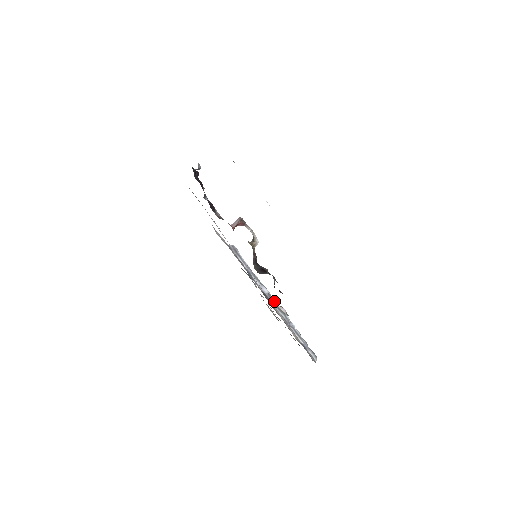
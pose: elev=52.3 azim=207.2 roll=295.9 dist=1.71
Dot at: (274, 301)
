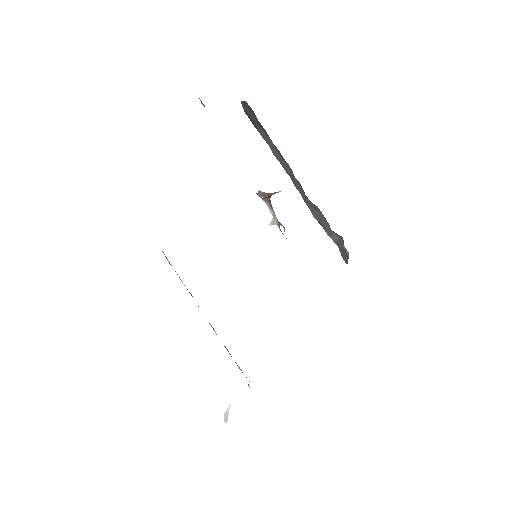
Dot at: occluded
